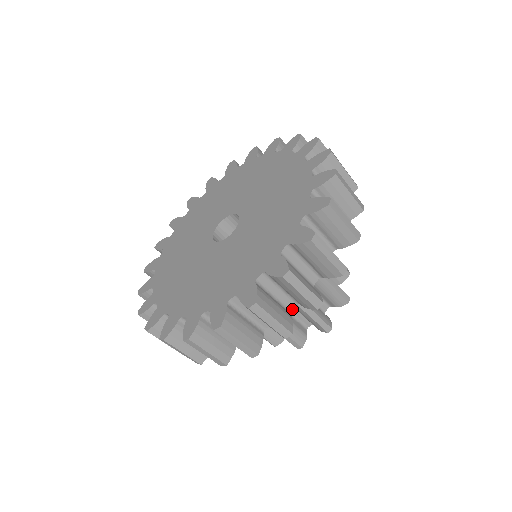
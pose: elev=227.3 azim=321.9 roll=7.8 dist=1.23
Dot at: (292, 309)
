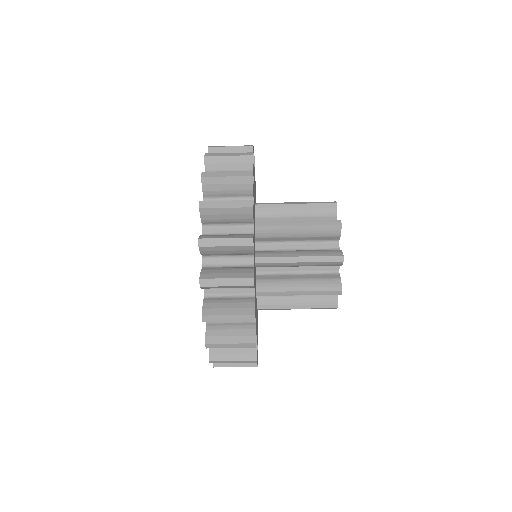
Dot at: (306, 247)
